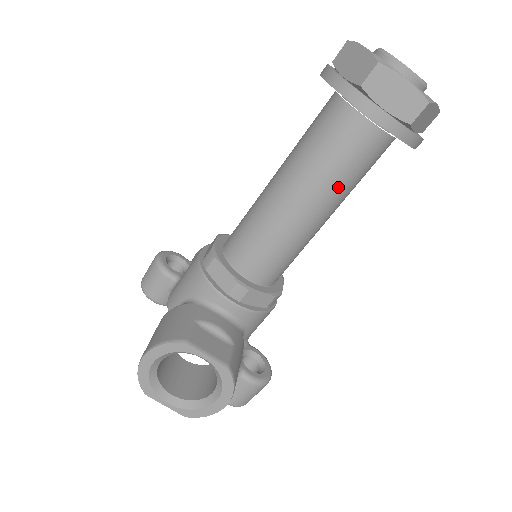
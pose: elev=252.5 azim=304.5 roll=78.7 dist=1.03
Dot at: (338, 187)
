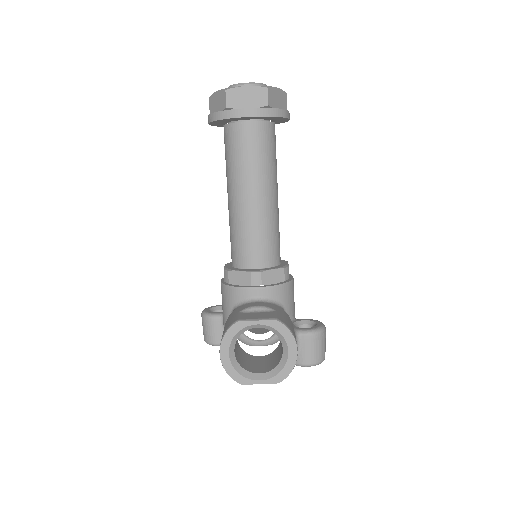
Dot at: (263, 170)
